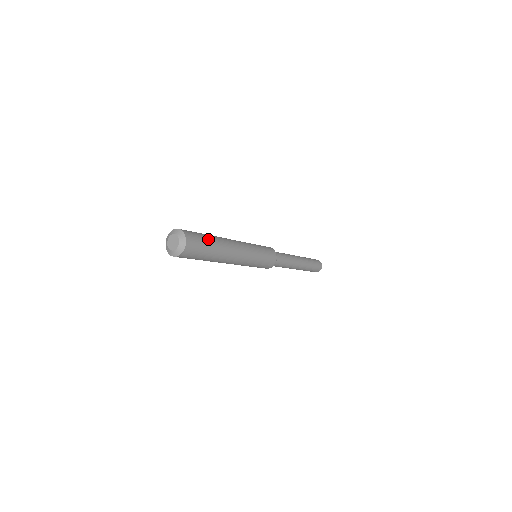
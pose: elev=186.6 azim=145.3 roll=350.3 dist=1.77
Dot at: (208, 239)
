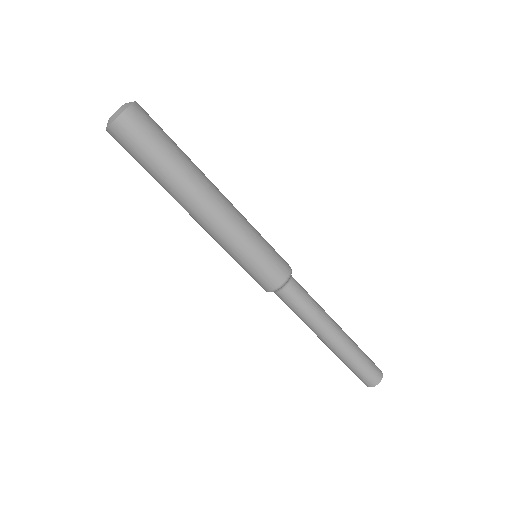
Dot at: (171, 143)
